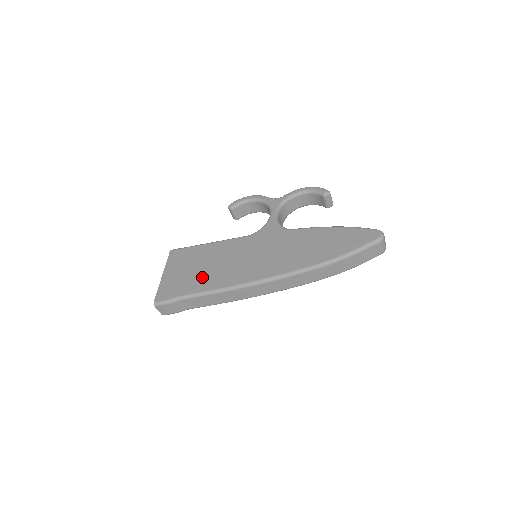
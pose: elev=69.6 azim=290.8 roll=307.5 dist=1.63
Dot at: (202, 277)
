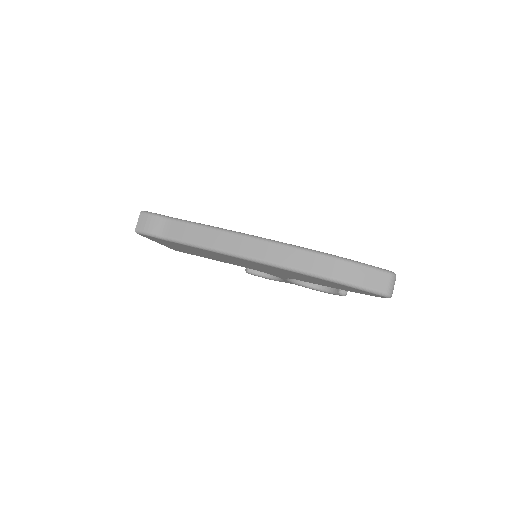
Dot at: occluded
